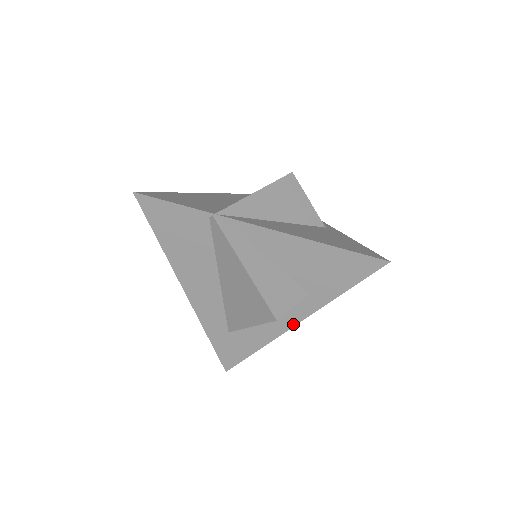
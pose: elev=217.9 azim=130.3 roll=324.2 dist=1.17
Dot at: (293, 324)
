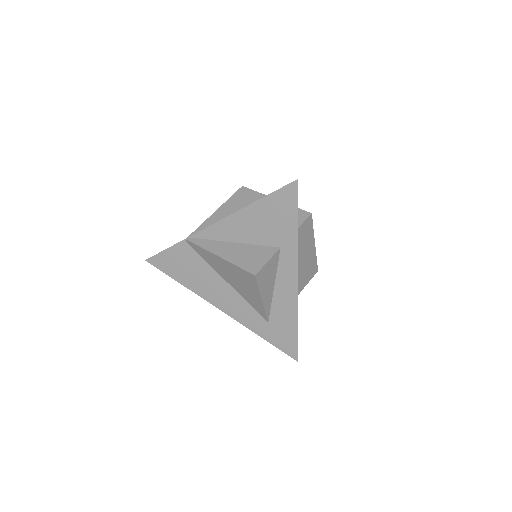
Dot at: (295, 281)
